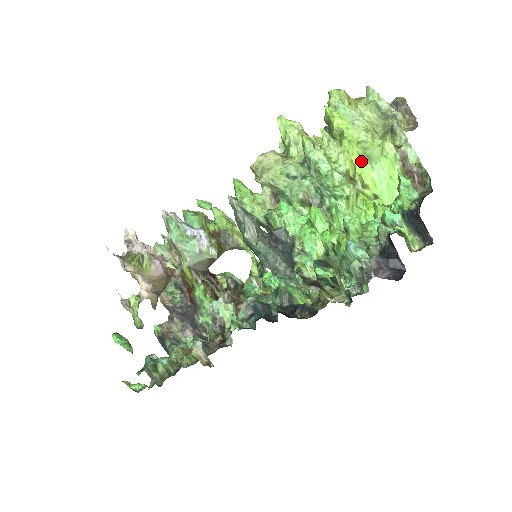
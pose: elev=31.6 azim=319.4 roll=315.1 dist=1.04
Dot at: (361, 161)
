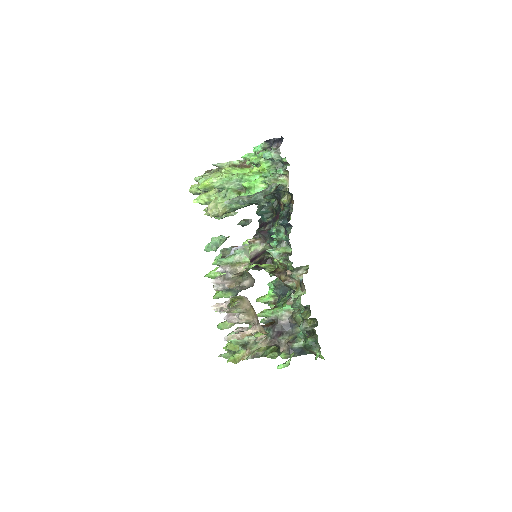
Dot at: occluded
